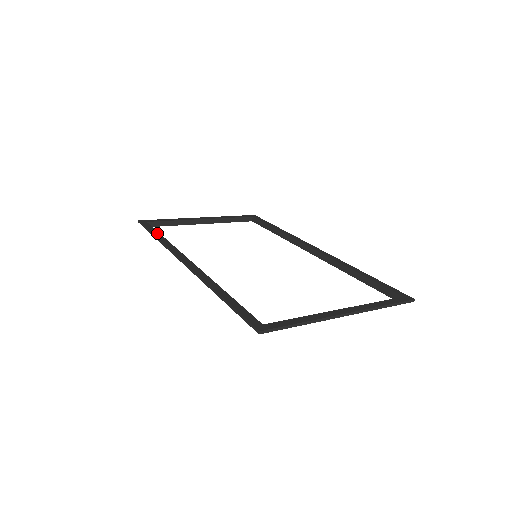
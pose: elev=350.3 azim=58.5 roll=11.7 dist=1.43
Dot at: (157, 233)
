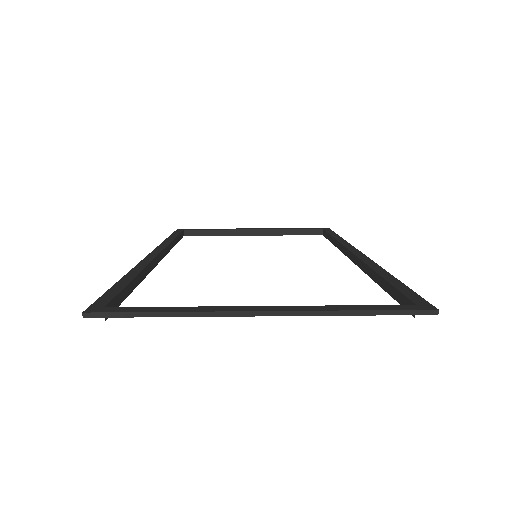
Dot at: (174, 236)
